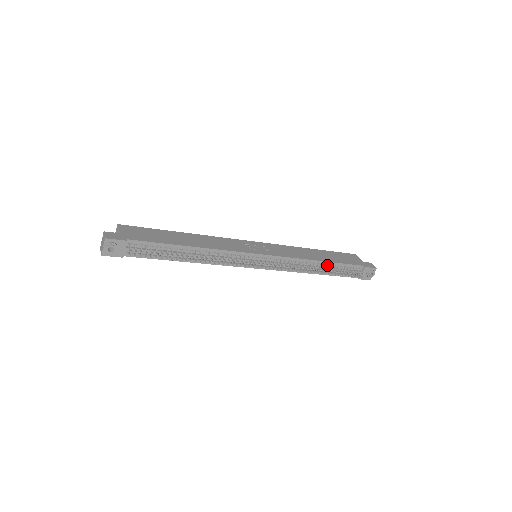
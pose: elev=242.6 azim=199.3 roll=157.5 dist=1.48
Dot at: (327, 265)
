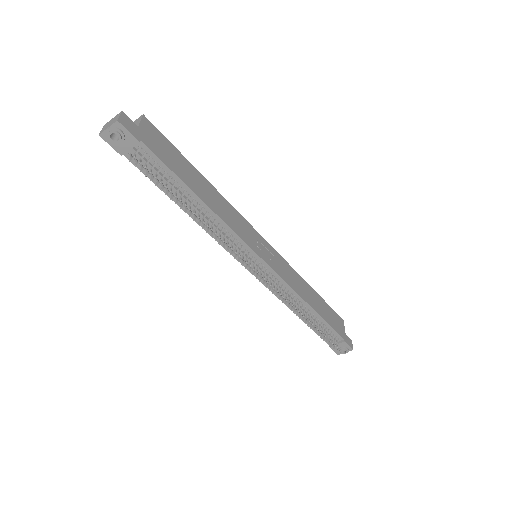
Dot at: (313, 315)
